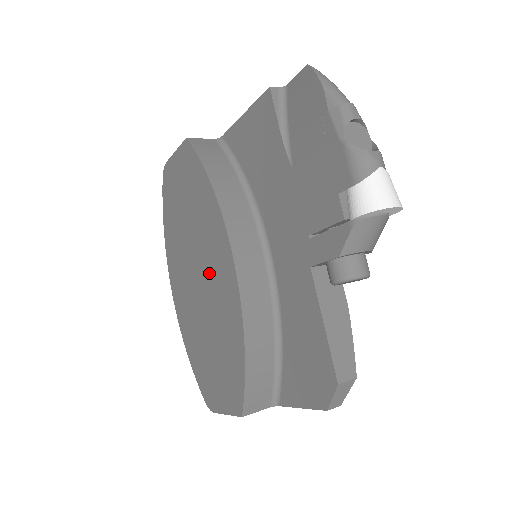
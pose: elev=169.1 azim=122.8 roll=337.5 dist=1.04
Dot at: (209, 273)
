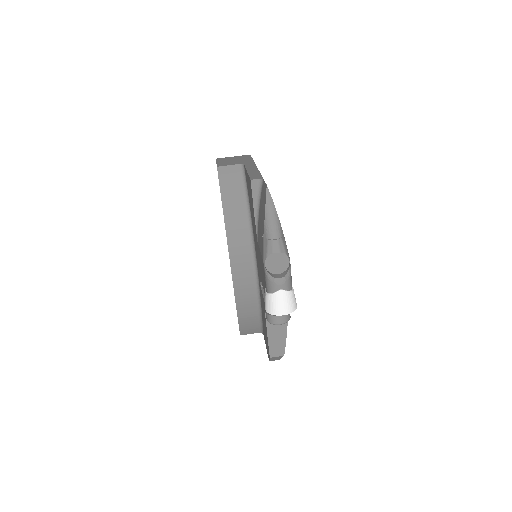
Dot at: occluded
